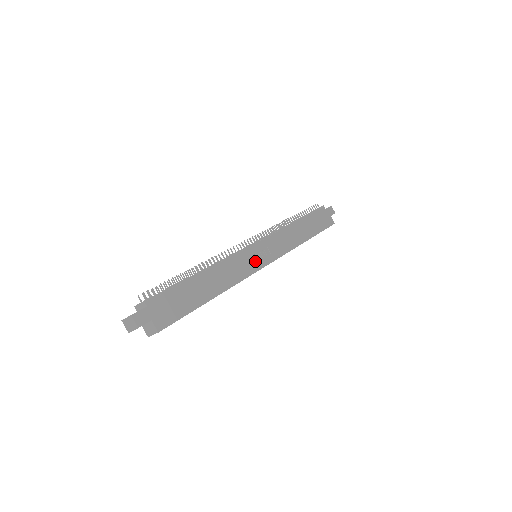
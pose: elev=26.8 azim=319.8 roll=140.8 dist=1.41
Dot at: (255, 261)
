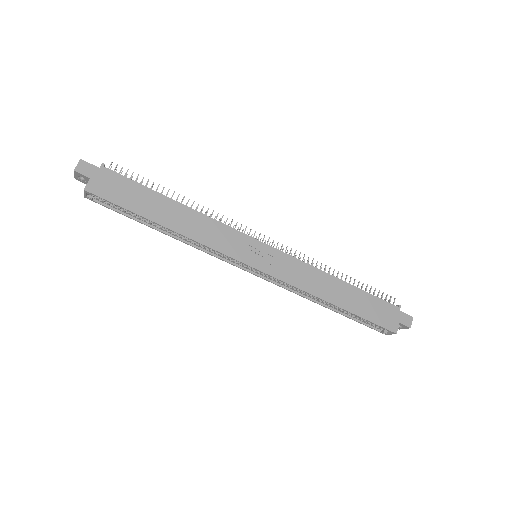
Dot at: (244, 251)
